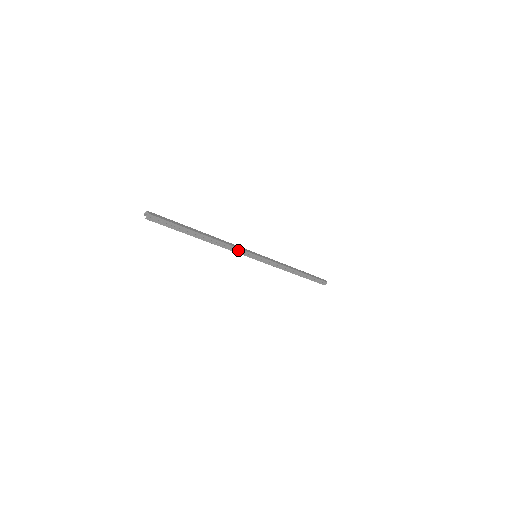
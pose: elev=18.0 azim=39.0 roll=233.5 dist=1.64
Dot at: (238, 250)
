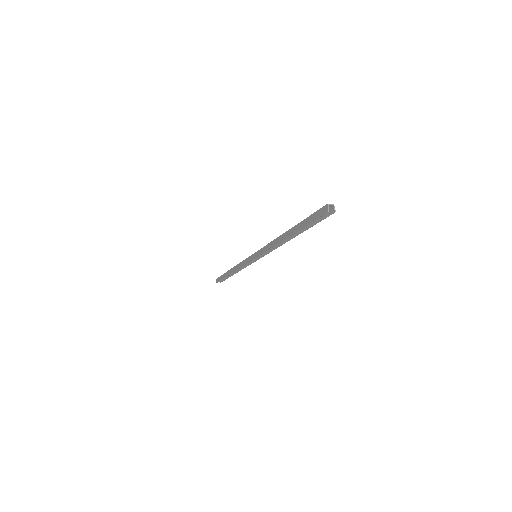
Dot at: occluded
